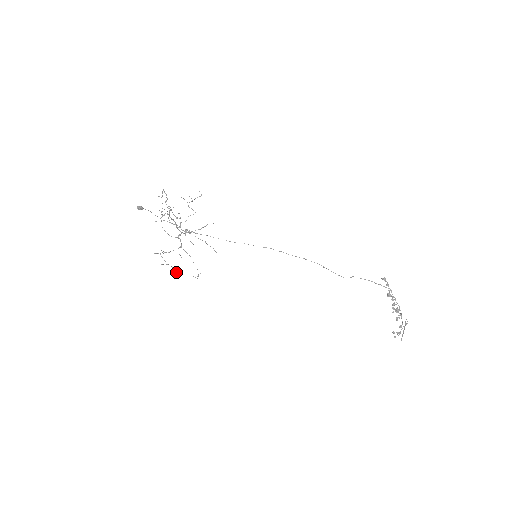
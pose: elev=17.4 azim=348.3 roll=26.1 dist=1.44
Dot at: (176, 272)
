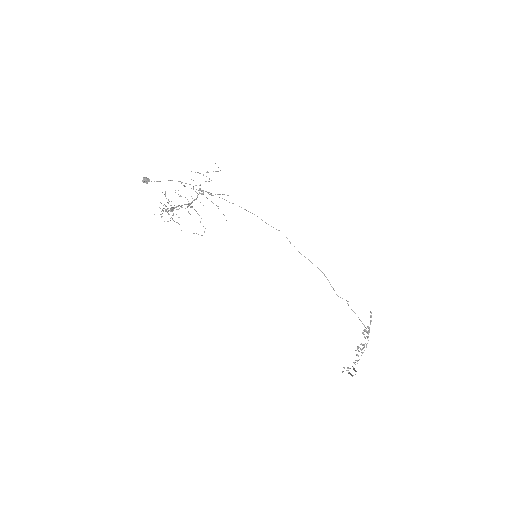
Dot at: occluded
